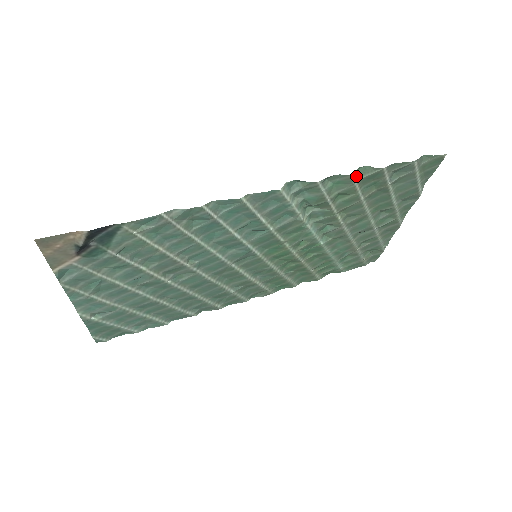
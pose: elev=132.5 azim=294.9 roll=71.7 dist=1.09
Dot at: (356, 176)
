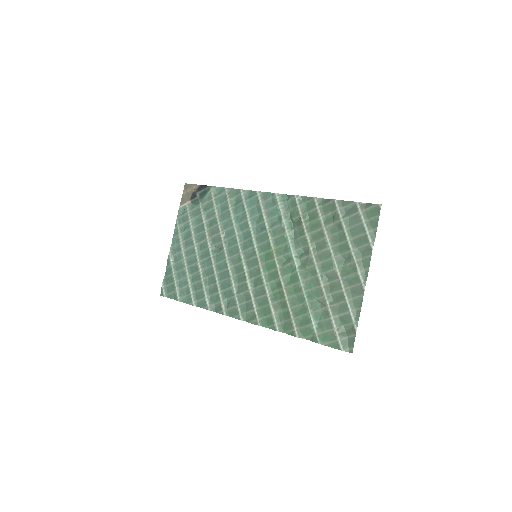
Dot at: (319, 203)
